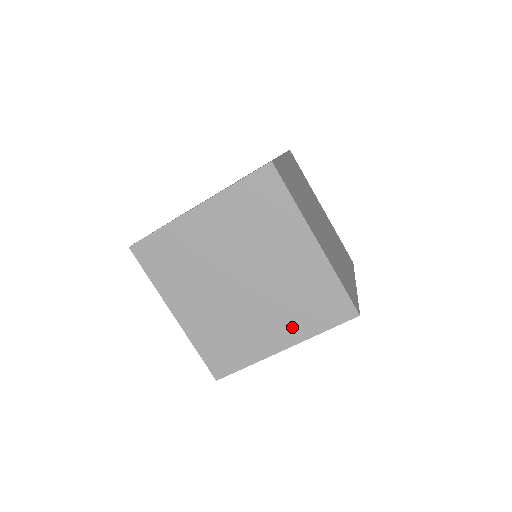
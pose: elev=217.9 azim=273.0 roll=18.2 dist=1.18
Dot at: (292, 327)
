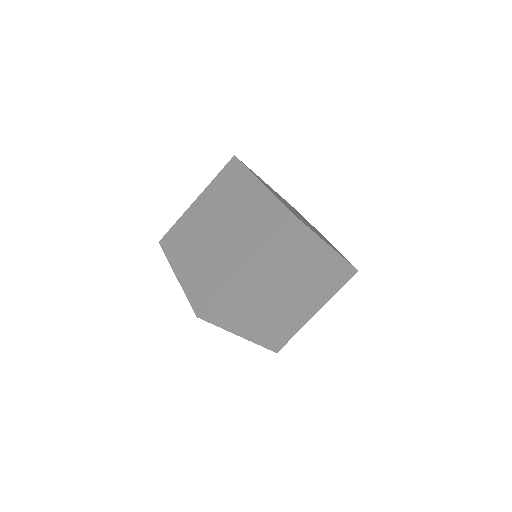
Dot at: (248, 246)
